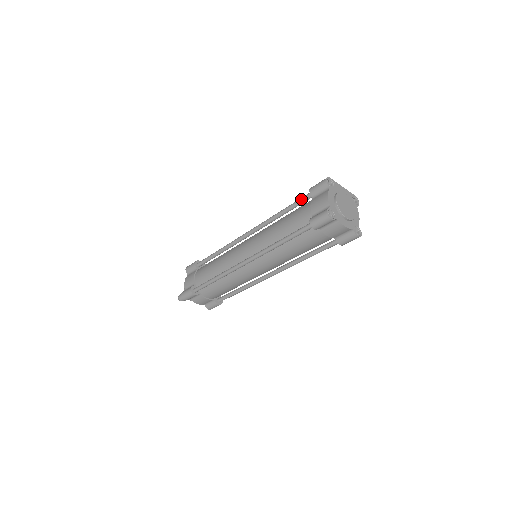
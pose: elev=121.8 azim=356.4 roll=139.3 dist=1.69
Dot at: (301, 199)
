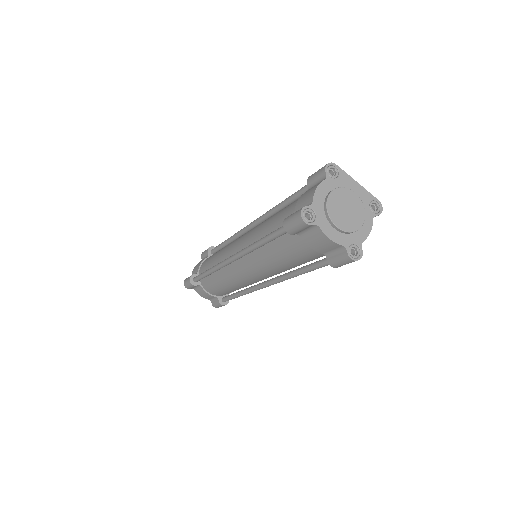
Dot at: (300, 189)
